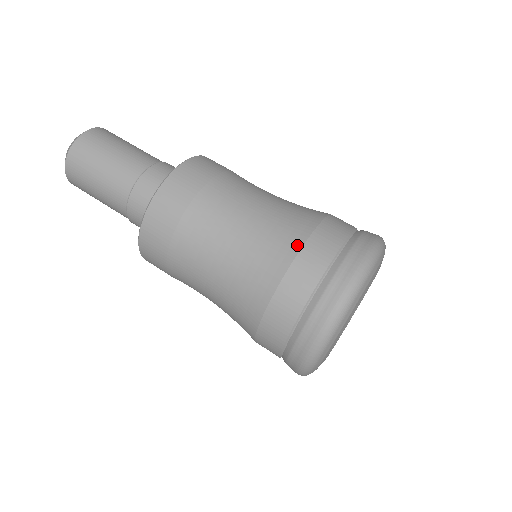
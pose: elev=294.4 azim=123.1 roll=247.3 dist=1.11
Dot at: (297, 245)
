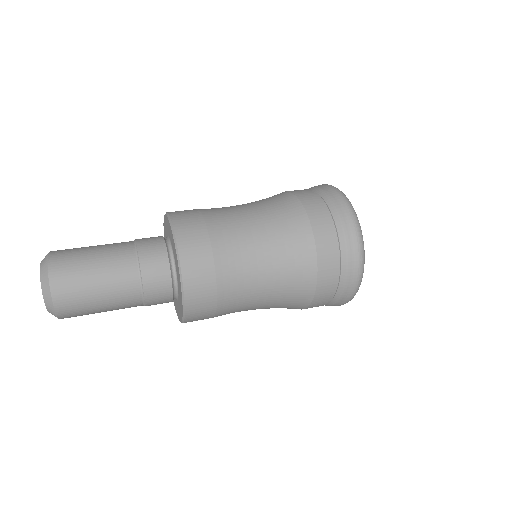
Dot at: (306, 223)
